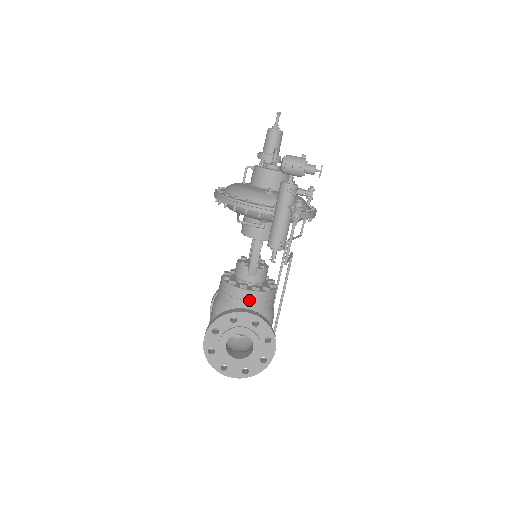
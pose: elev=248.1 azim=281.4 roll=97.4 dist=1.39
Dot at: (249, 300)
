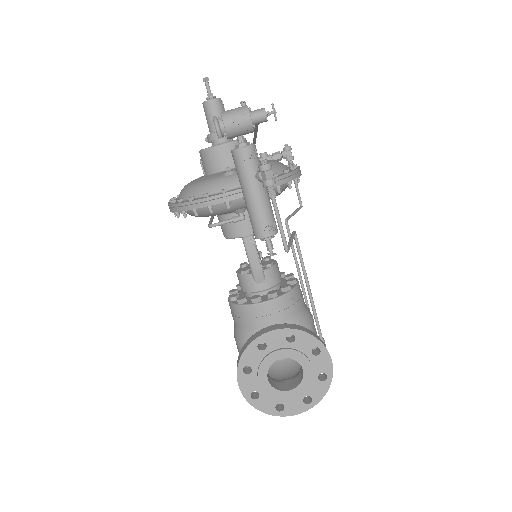
Dot at: (271, 313)
